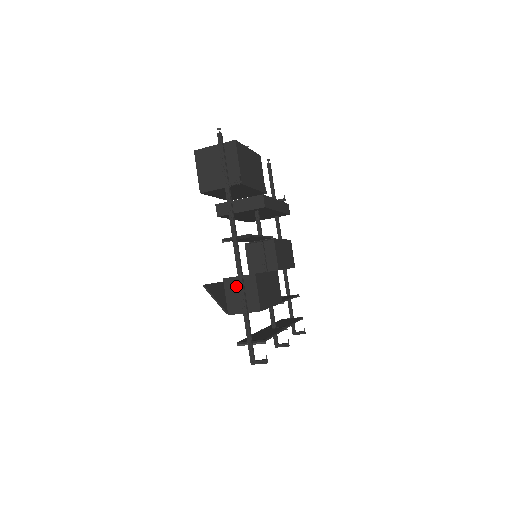
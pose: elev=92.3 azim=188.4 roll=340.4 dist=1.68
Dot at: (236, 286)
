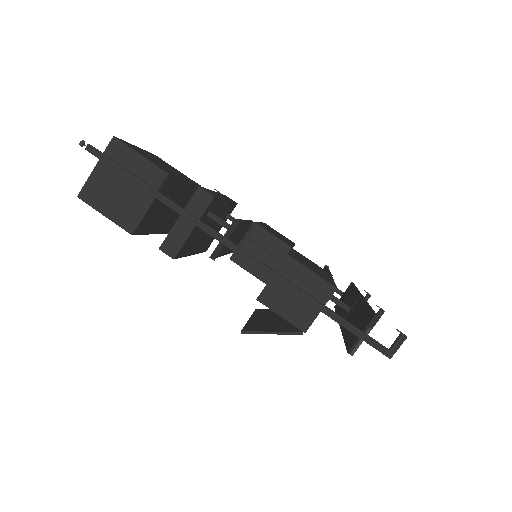
Dot at: (280, 291)
